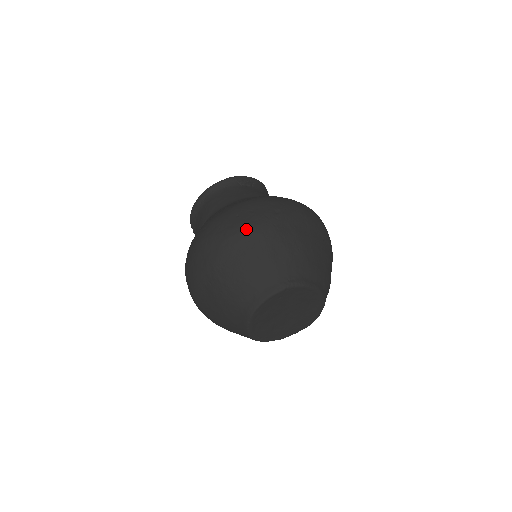
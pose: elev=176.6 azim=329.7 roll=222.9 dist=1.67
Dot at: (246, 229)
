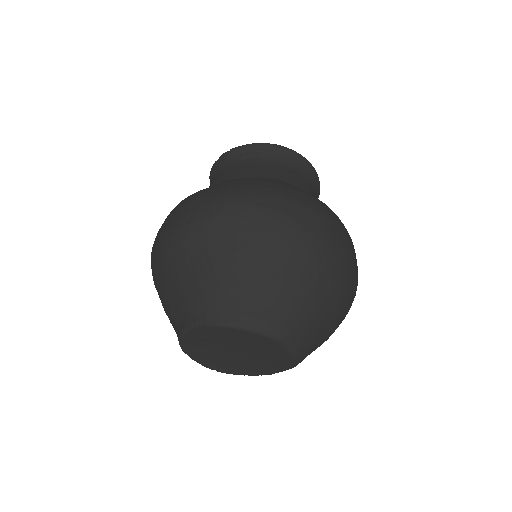
Dot at: (158, 246)
